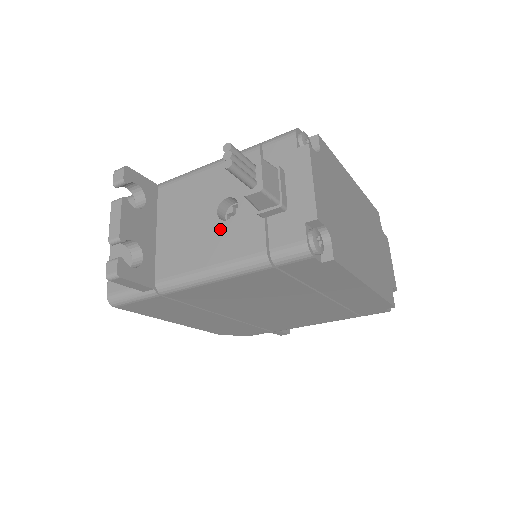
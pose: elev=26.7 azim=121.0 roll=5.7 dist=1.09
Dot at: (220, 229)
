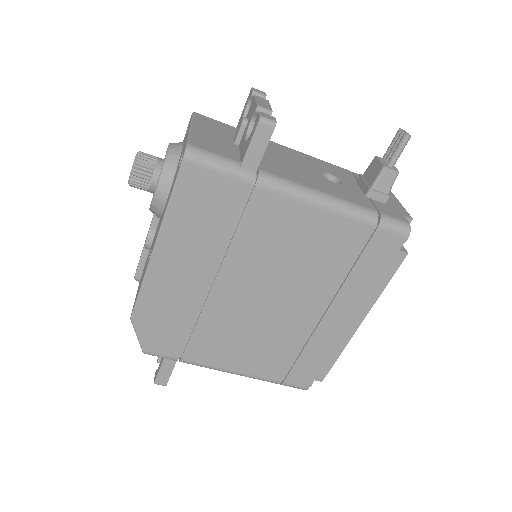
Dot at: (328, 182)
